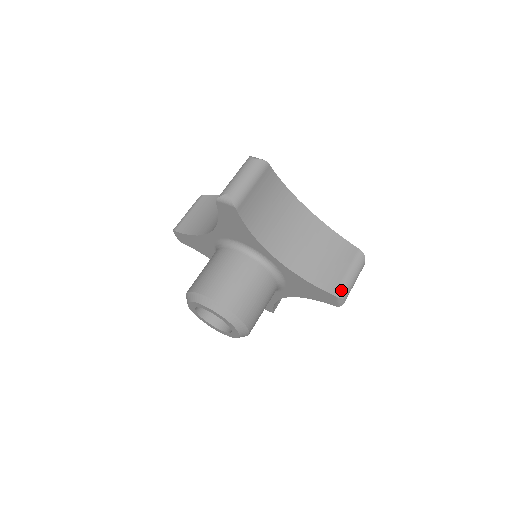
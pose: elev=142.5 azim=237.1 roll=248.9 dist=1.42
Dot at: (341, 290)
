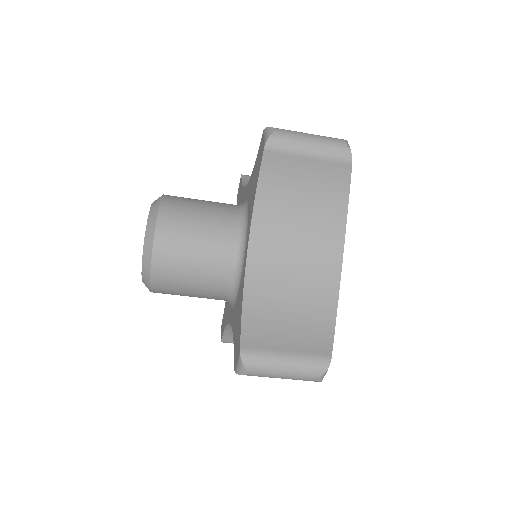
Dot at: (254, 355)
